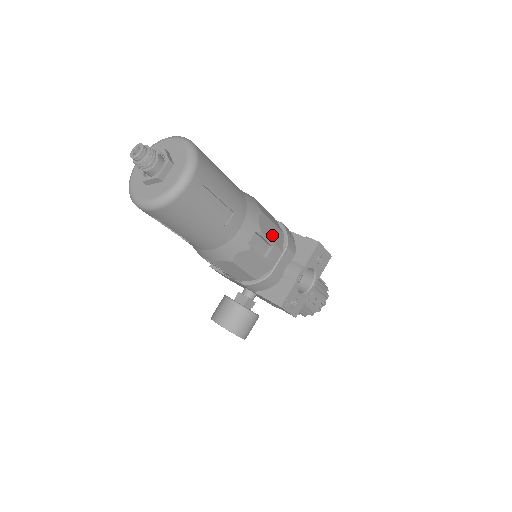
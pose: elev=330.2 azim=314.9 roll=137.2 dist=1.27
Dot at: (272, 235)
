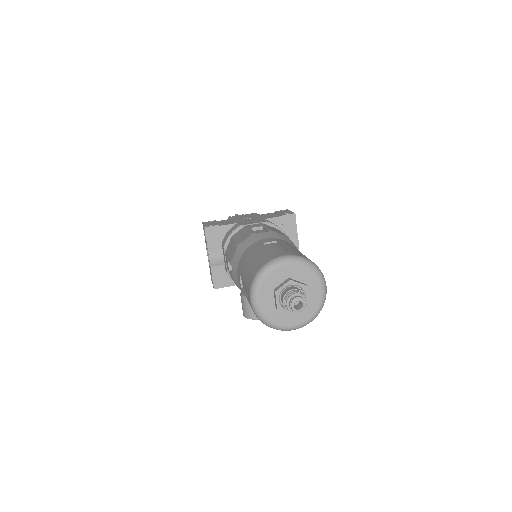
Dot at: occluded
